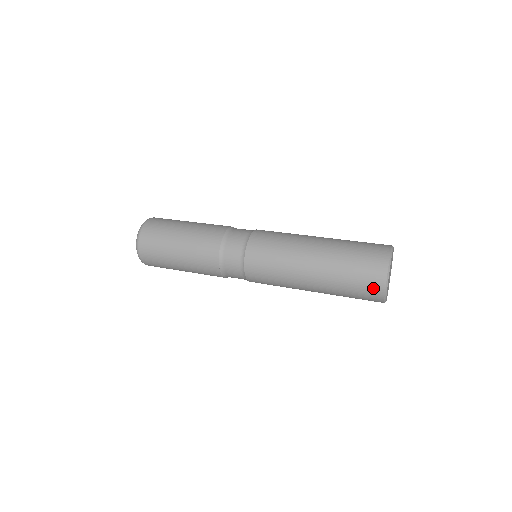
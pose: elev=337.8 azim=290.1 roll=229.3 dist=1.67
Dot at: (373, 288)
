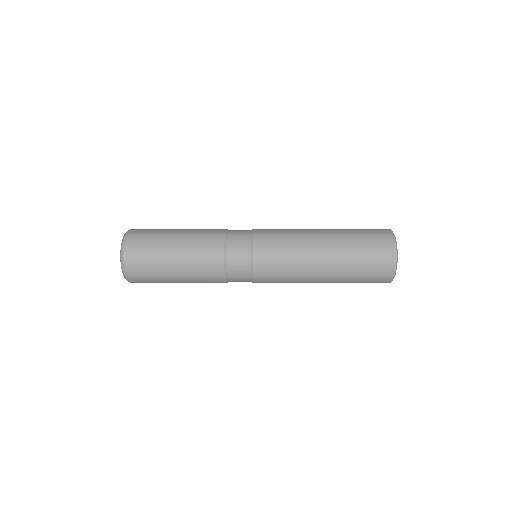
Dot at: (385, 264)
